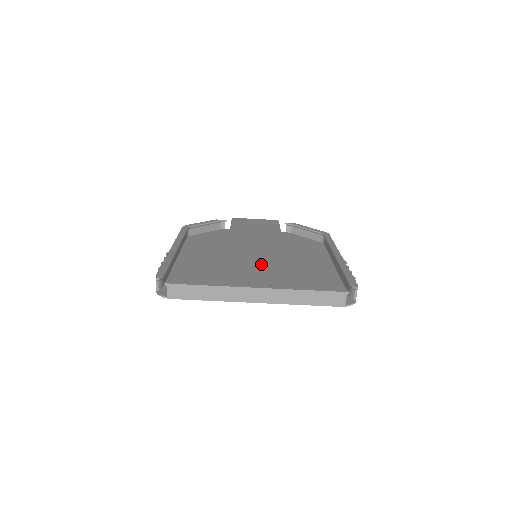
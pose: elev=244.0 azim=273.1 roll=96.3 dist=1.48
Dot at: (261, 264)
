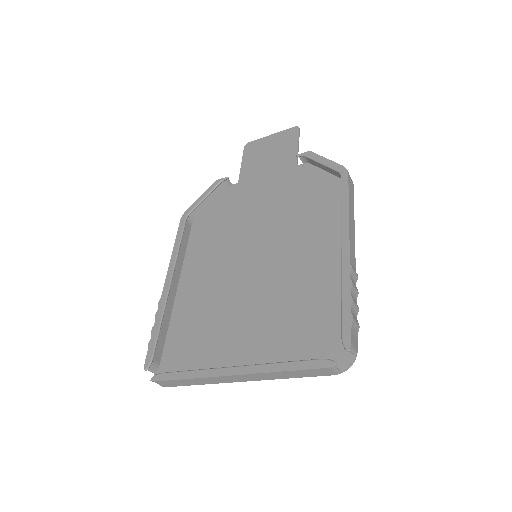
Dot at: (259, 277)
